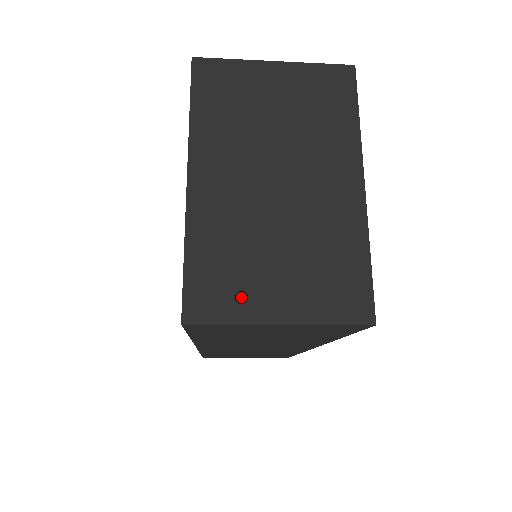
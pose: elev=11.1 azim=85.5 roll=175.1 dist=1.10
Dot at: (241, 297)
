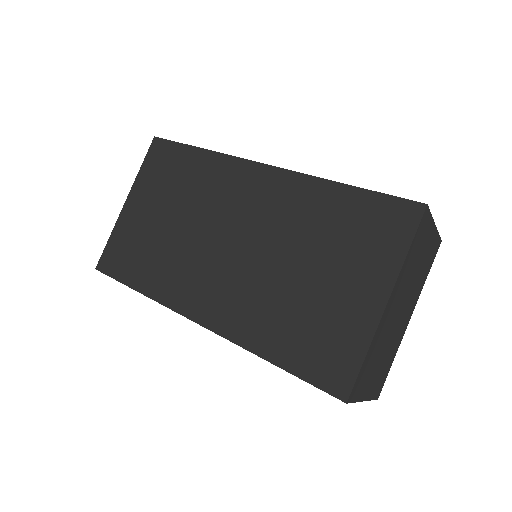
Dot at: (364, 385)
